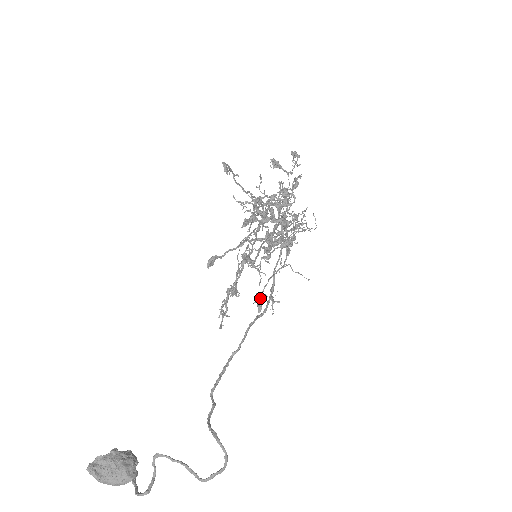
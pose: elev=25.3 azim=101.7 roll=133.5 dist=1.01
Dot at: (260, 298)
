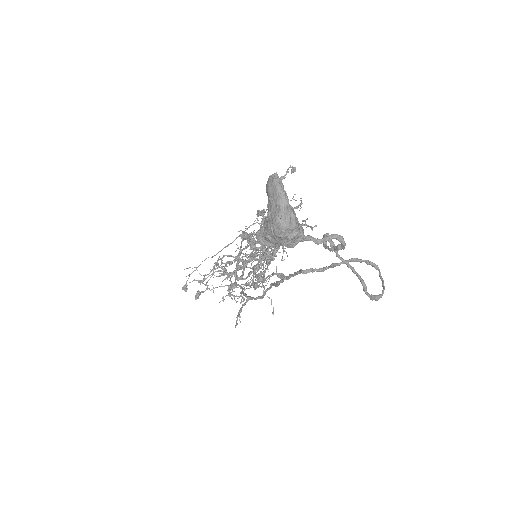
Dot at: occluded
